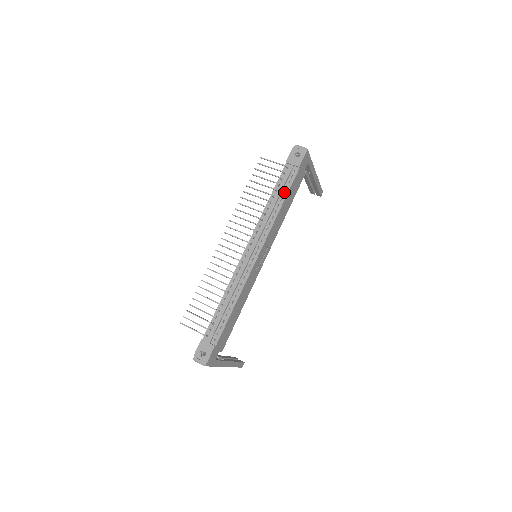
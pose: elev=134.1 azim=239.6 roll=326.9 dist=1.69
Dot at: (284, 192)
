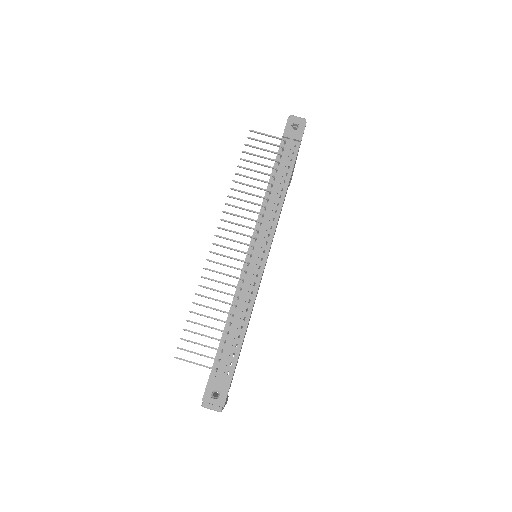
Dot at: (287, 172)
